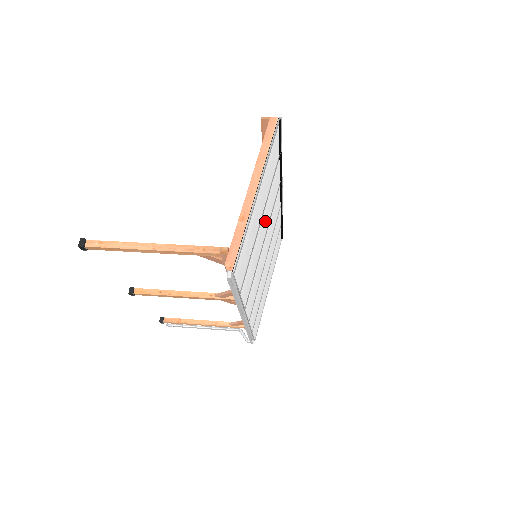
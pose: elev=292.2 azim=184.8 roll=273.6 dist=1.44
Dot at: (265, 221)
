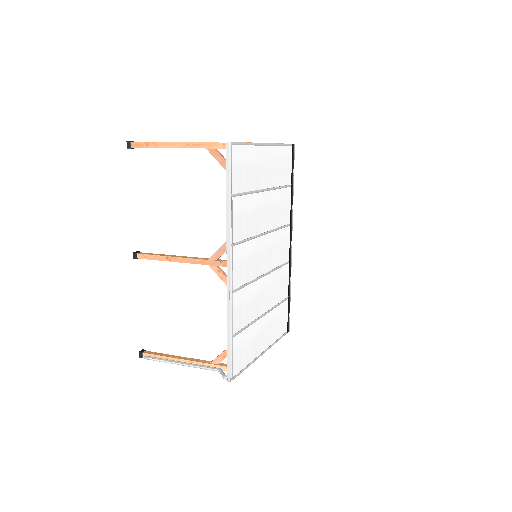
Dot at: (270, 212)
